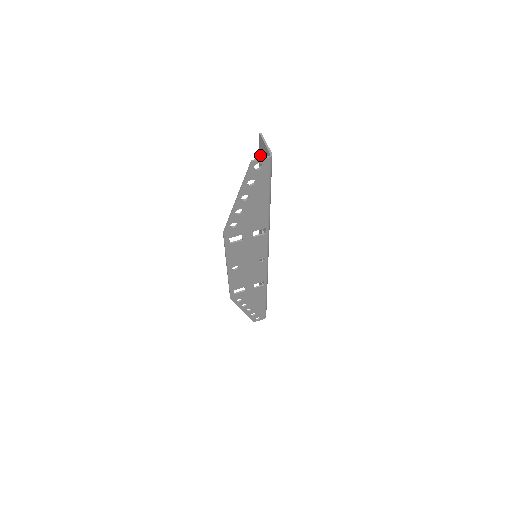
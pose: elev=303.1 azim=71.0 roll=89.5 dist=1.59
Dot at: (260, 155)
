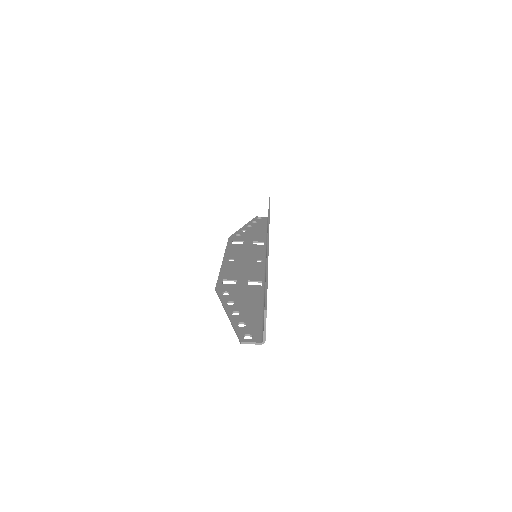
Dot at: occluded
